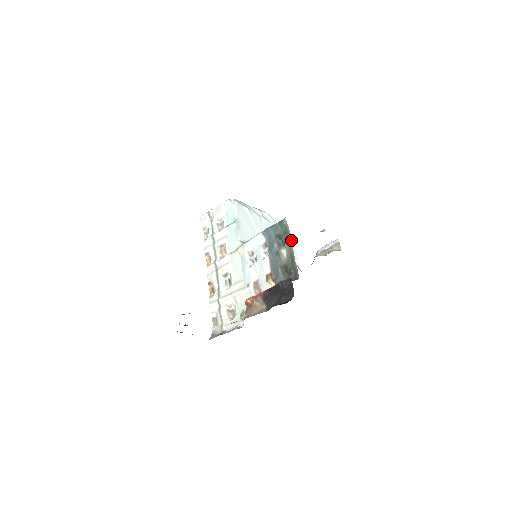
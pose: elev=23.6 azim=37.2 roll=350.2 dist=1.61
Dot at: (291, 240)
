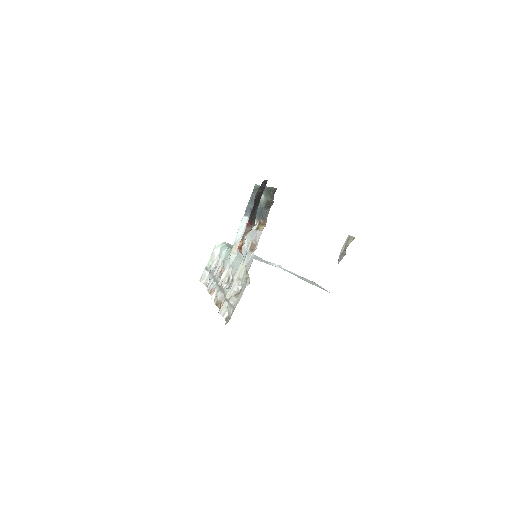
Dot at: occluded
